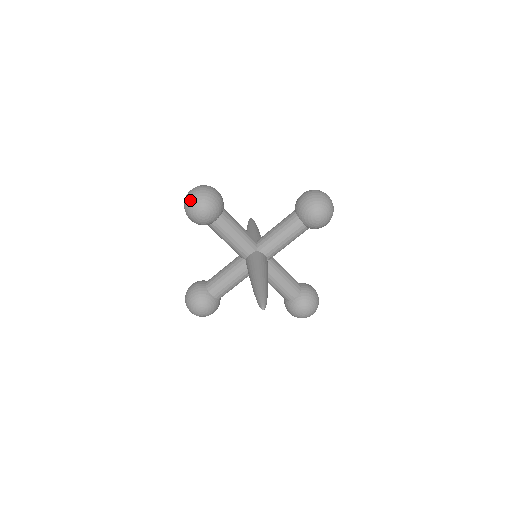
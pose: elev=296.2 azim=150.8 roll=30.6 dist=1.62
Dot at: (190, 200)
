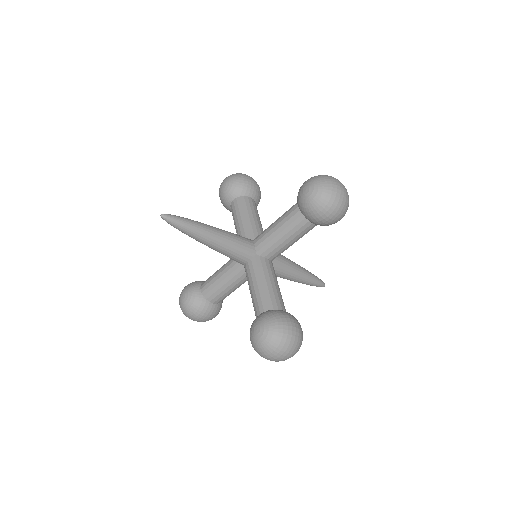
Dot at: occluded
